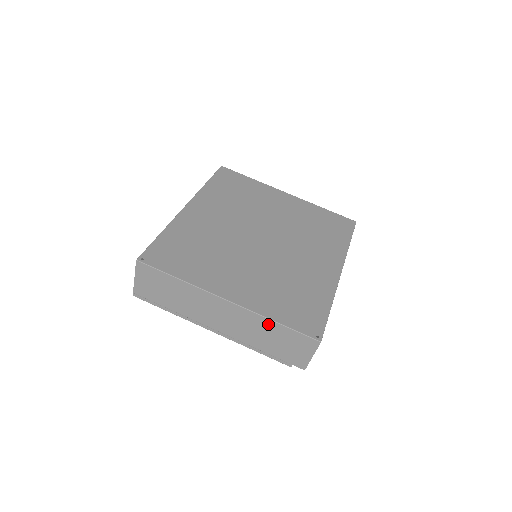
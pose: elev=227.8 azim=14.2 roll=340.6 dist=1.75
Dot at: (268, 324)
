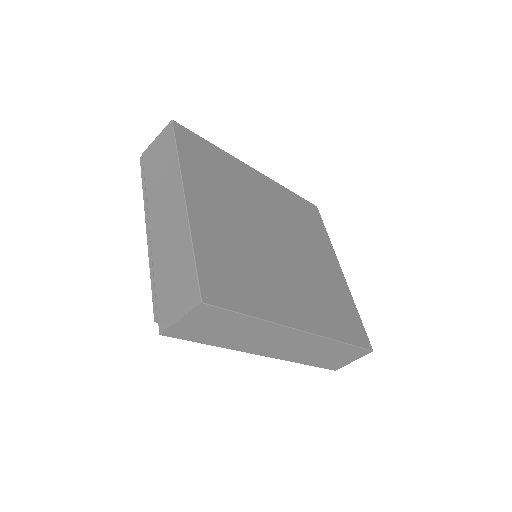
Dot at: (186, 246)
